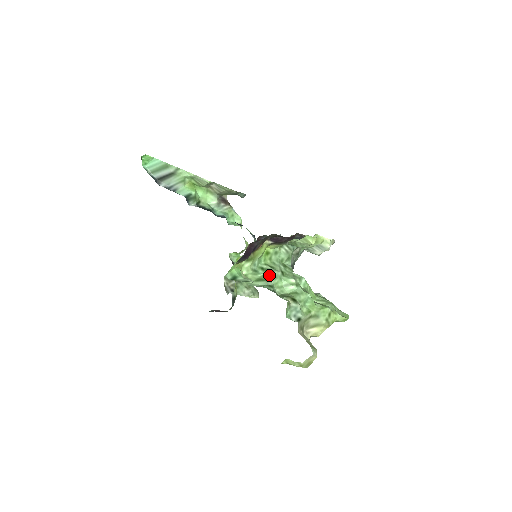
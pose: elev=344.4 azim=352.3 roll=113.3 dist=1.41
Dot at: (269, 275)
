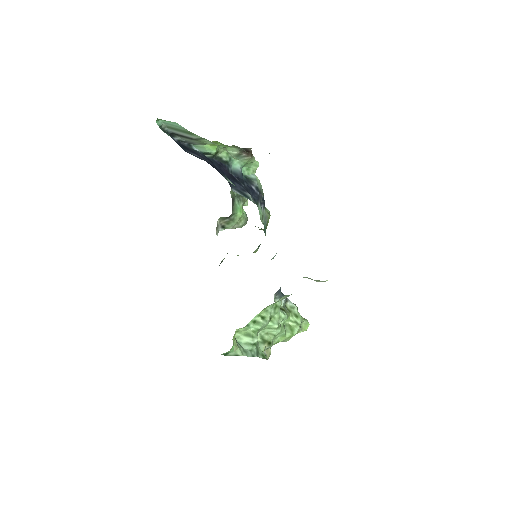
Dot at: (258, 329)
